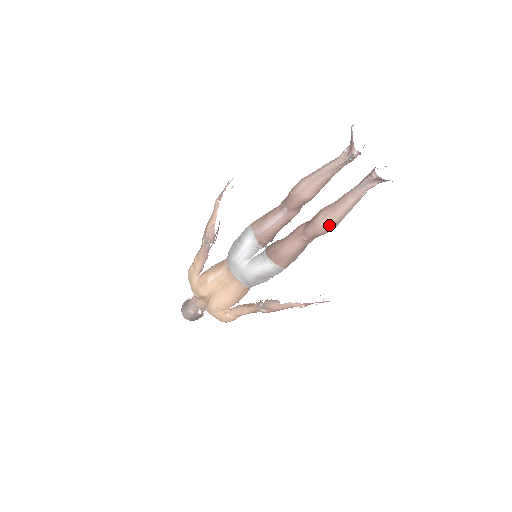
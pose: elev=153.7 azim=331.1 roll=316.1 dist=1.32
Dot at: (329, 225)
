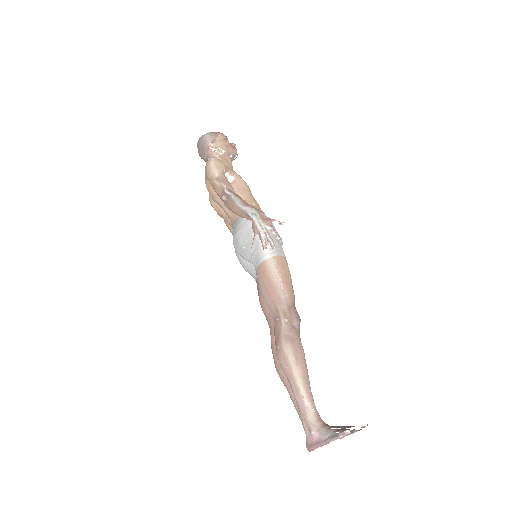
Dot at: occluded
